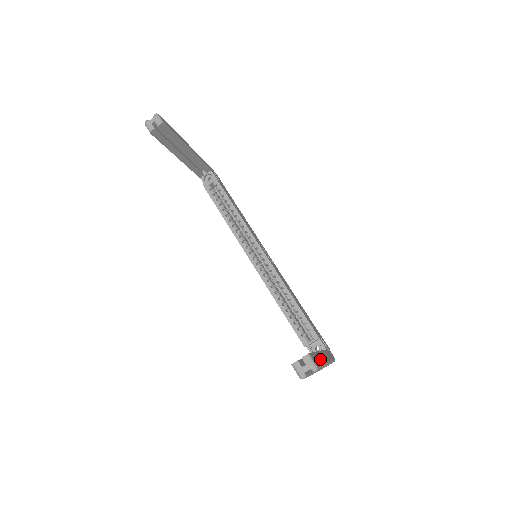
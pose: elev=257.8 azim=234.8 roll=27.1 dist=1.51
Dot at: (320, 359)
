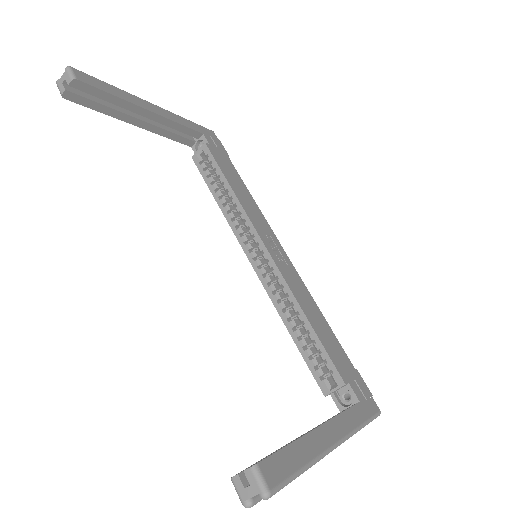
Dot at: (305, 452)
